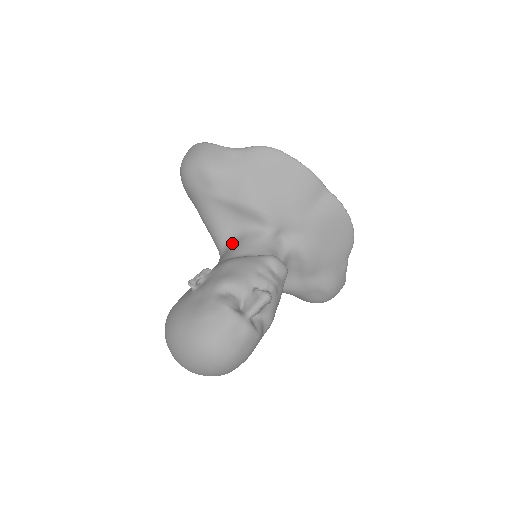
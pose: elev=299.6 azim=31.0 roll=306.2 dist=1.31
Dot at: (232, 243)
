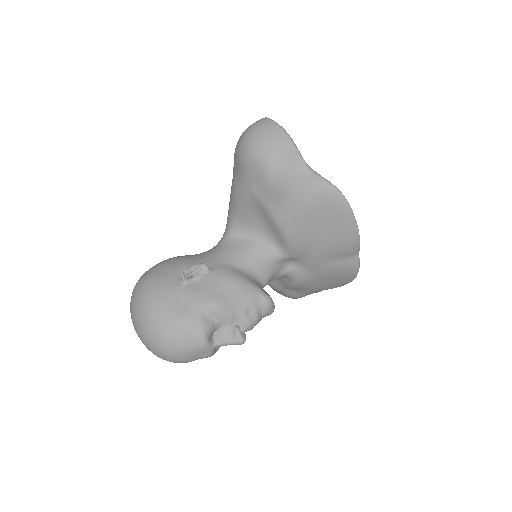
Dot at: (244, 240)
